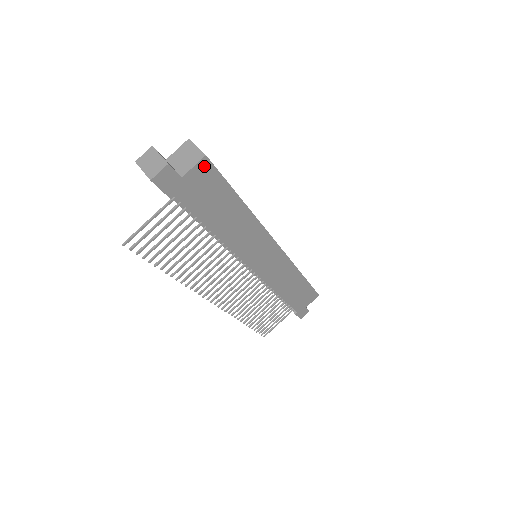
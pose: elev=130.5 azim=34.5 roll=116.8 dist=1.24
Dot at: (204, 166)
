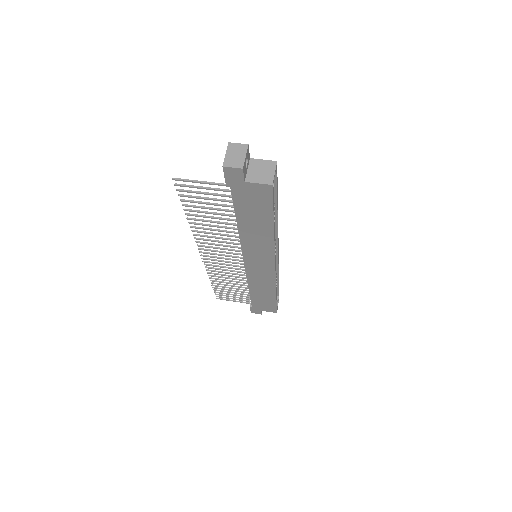
Dot at: (266, 189)
